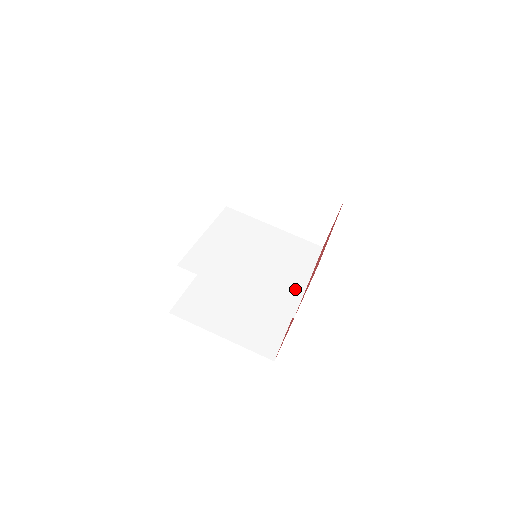
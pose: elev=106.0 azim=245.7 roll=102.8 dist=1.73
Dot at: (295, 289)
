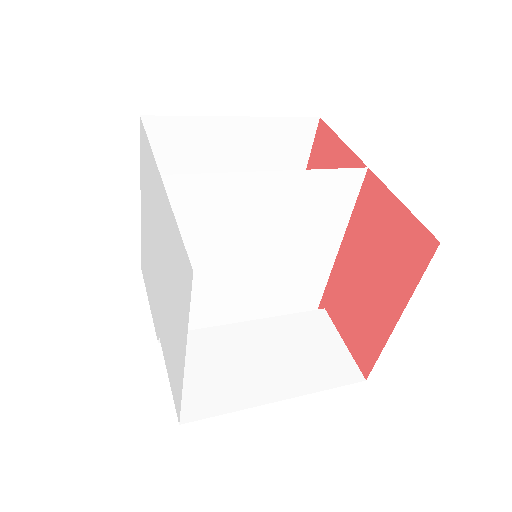
Dot at: (336, 220)
